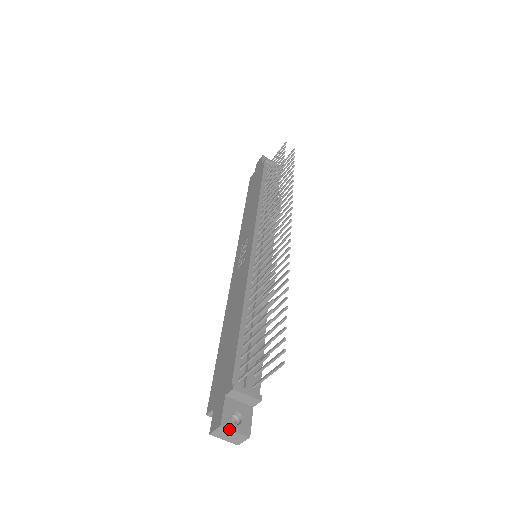
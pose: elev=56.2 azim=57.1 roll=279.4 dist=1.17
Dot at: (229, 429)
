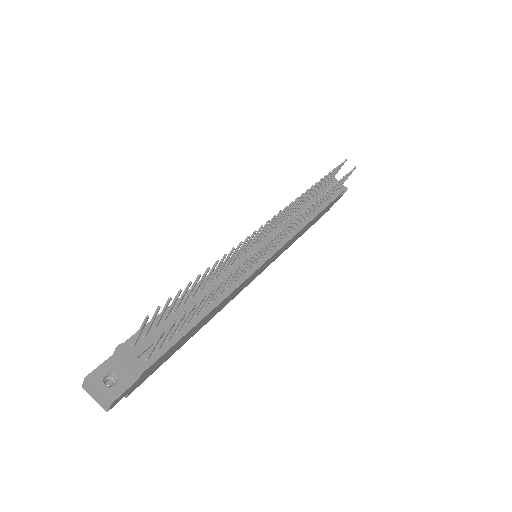
Dot at: (93, 384)
